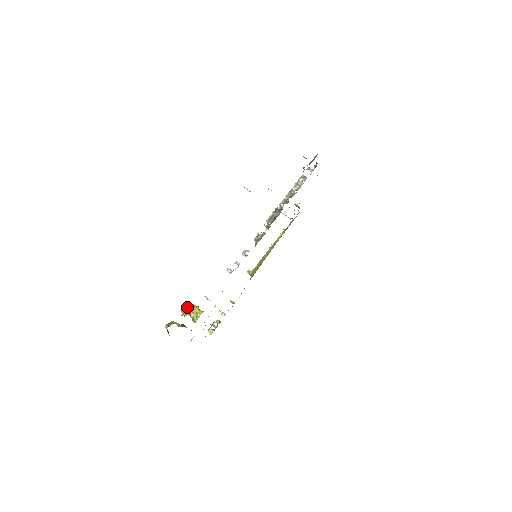
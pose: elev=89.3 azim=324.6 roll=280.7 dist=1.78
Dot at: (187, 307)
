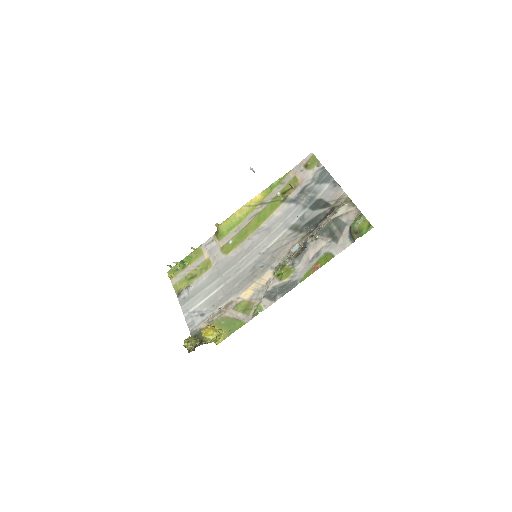
Dot at: (211, 335)
